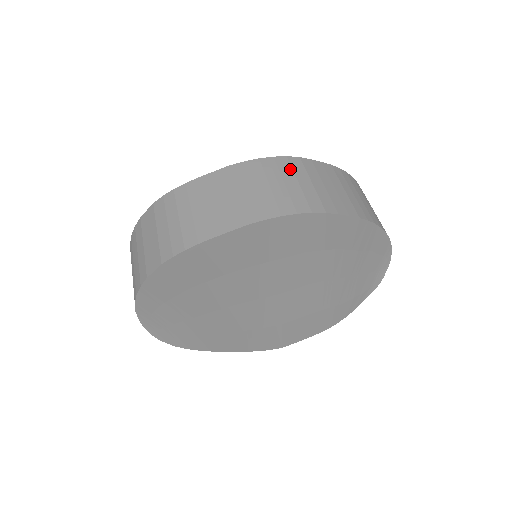
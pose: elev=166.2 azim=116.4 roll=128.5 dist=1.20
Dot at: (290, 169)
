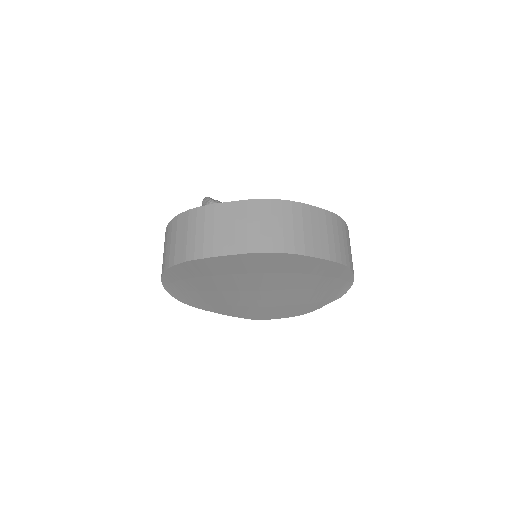
Dot at: (291, 213)
